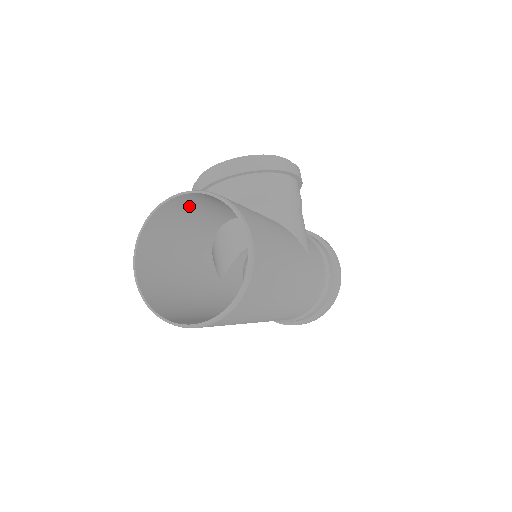
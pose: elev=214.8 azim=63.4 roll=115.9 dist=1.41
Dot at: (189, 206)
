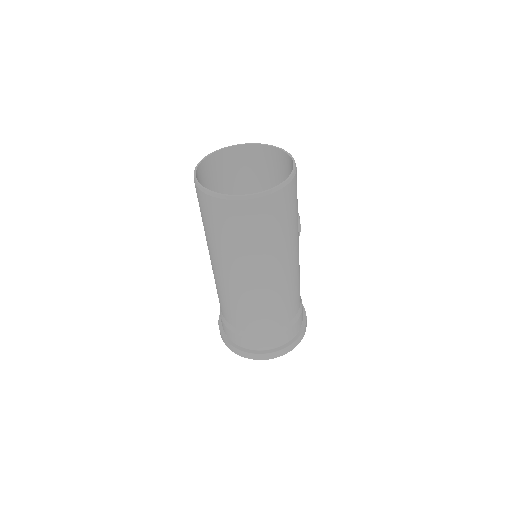
Dot at: (242, 166)
